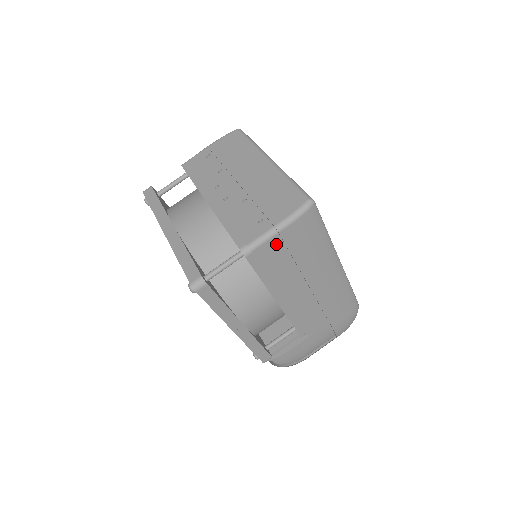
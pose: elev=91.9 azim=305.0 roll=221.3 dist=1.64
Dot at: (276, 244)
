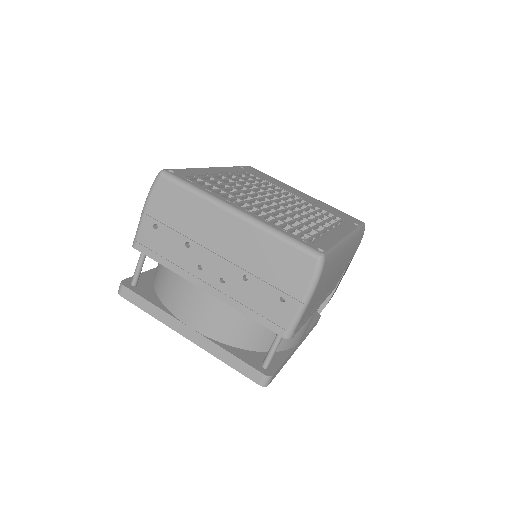
Dot at: (308, 307)
